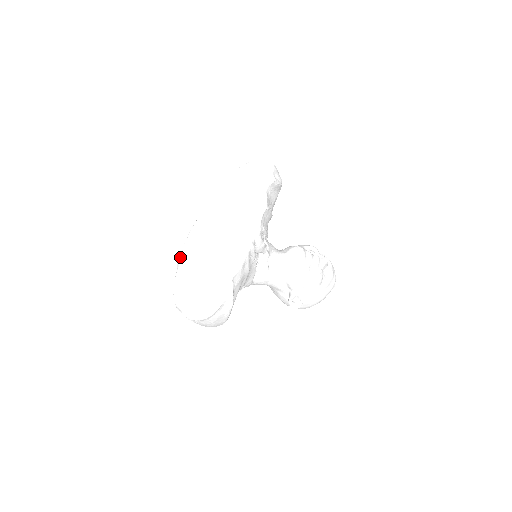
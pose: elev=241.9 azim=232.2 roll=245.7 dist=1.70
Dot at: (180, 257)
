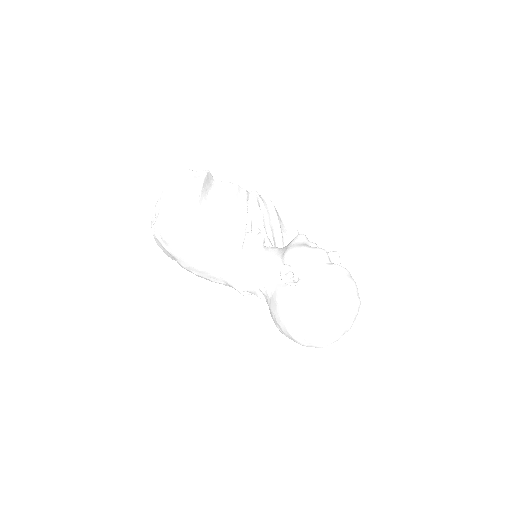
Dot at: occluded
